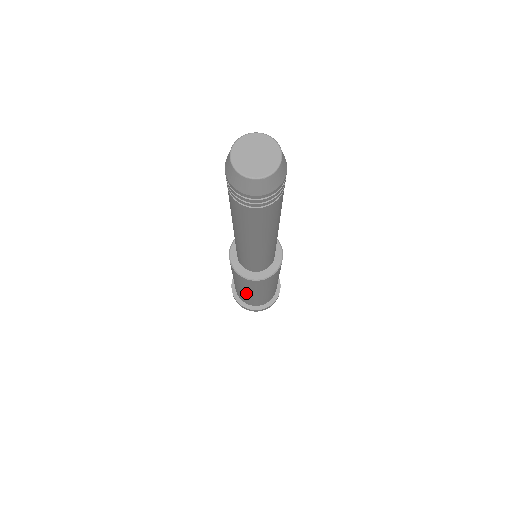
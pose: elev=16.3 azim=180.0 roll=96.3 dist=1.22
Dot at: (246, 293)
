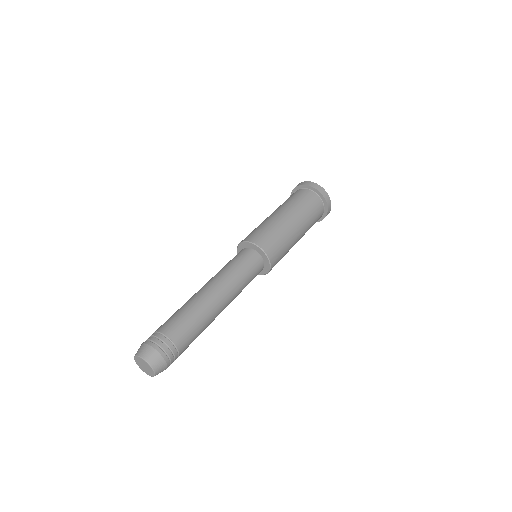
Dot at: occluded
